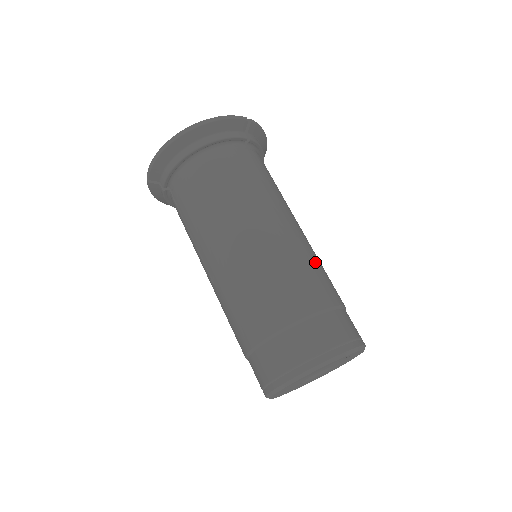
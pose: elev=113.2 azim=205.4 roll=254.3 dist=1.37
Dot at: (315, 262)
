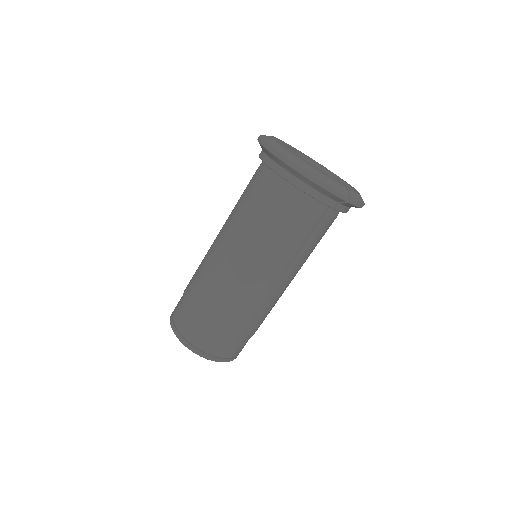
Dot at: (261, 310)
